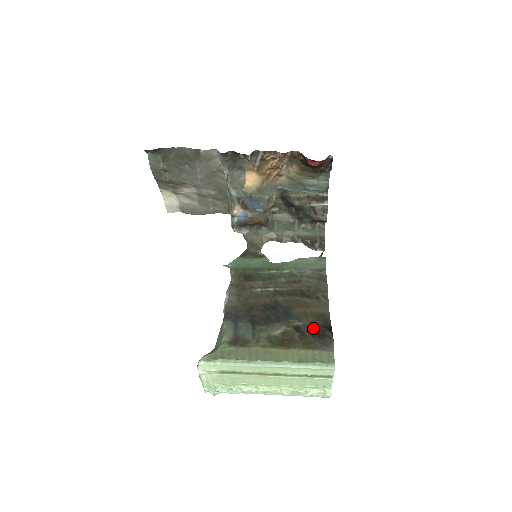
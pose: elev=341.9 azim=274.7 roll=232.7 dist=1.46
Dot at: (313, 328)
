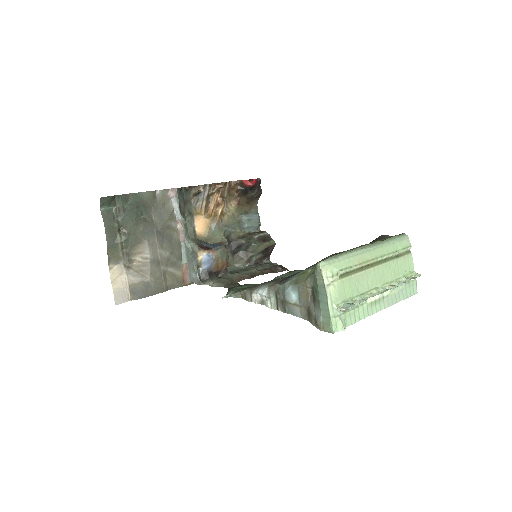
Dot at: occluded
